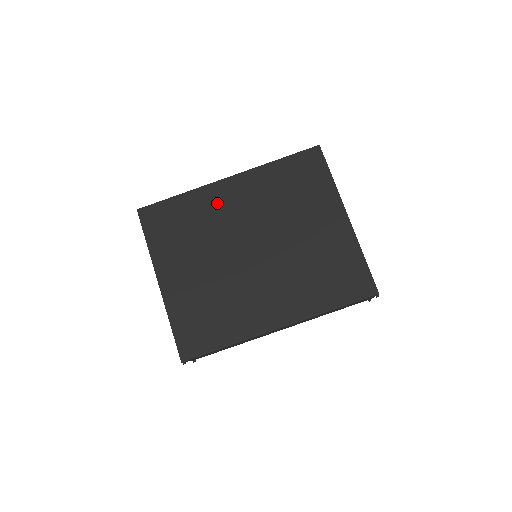
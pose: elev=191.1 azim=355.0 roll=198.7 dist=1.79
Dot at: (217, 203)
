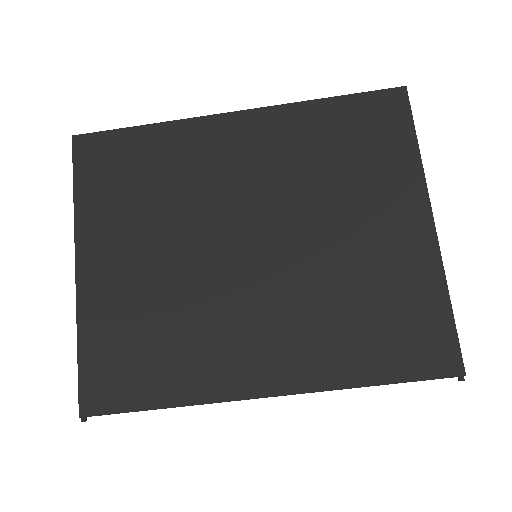
Dot at: (207, 151)
